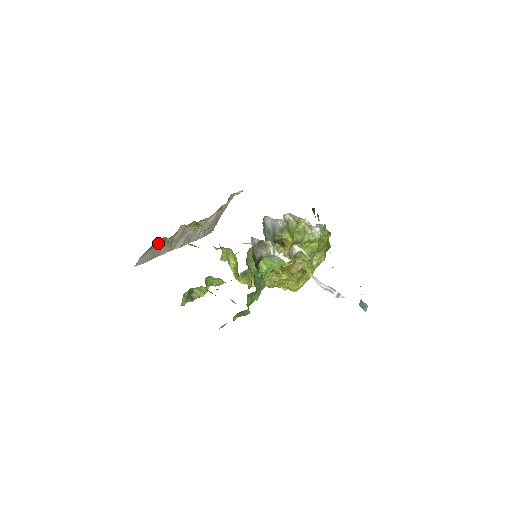
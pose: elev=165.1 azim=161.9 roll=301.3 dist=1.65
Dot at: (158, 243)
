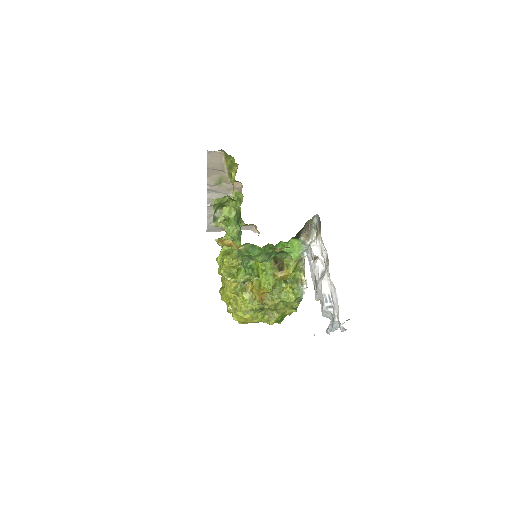
Dot at: (230, 164)
